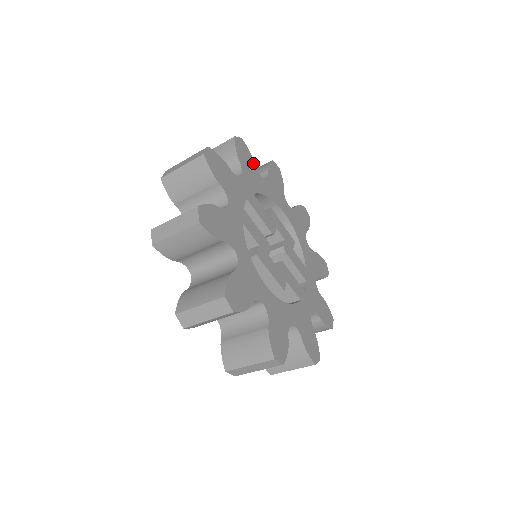
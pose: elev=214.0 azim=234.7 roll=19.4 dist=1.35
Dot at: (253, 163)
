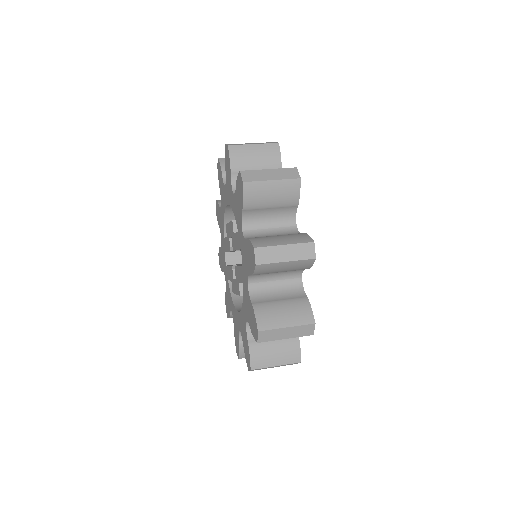
Dot at: occluded
